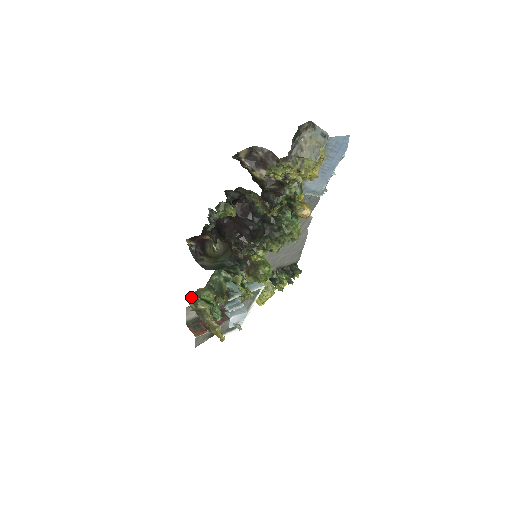
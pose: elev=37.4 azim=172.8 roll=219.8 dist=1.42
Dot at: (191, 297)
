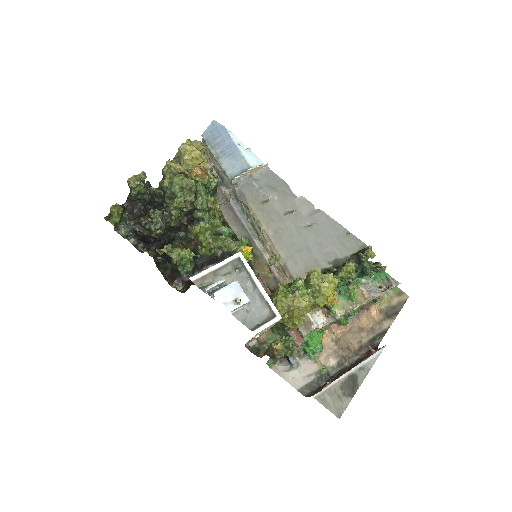
Dot at: (258, 350)
